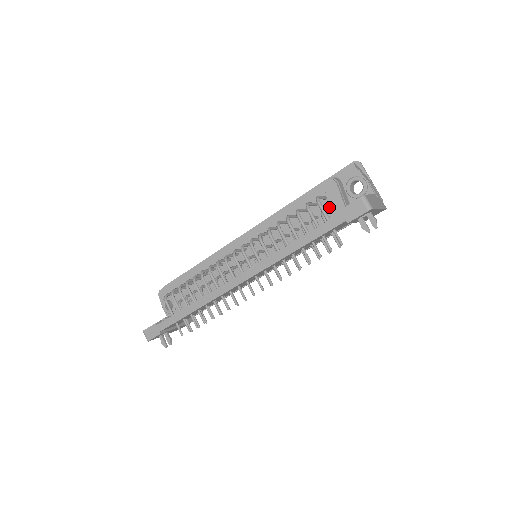
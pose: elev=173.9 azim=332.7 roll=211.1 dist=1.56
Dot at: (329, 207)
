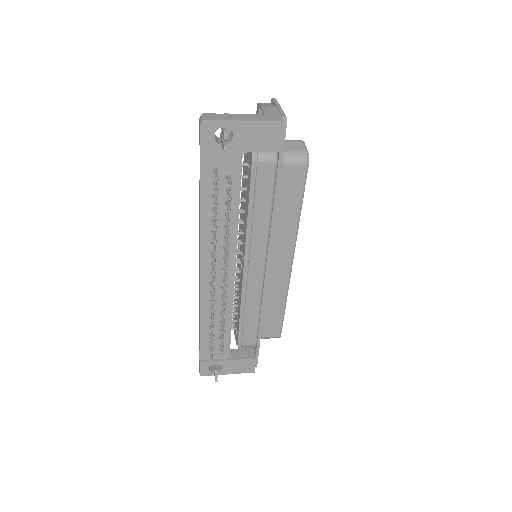
Dot at: (248, 159)
